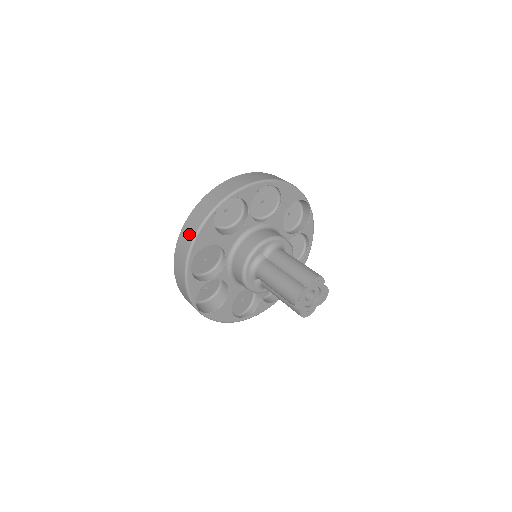
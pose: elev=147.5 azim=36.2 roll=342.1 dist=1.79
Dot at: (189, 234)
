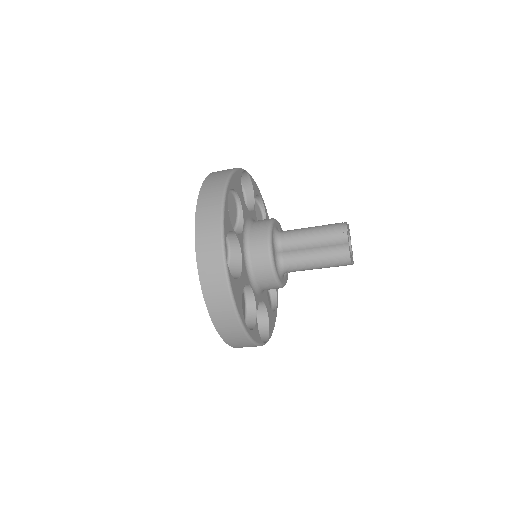
Dot at: (222, 173)
